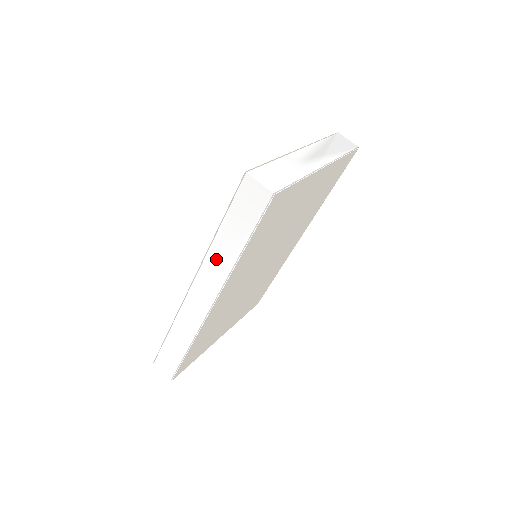
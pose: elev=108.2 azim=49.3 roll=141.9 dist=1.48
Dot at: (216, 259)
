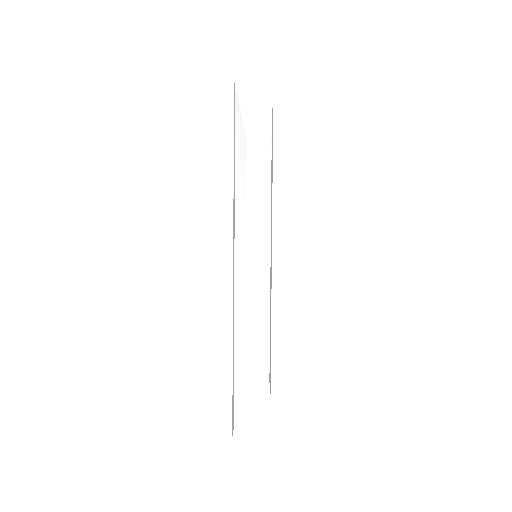
Dot at: (248, 200)
